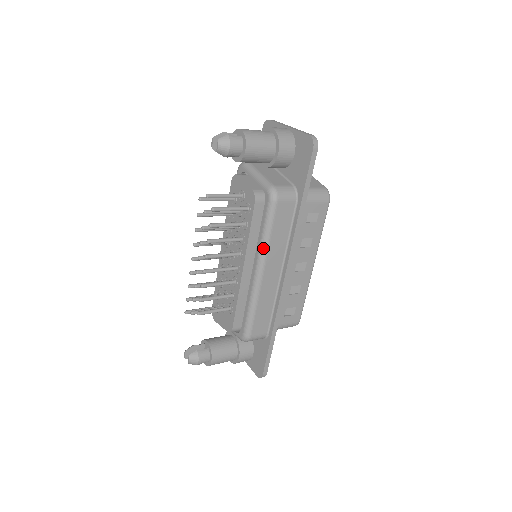
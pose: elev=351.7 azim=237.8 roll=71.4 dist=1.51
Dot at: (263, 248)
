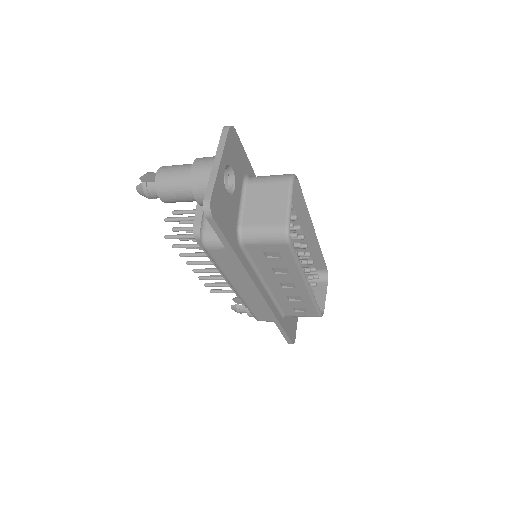
Dot at: occluded
